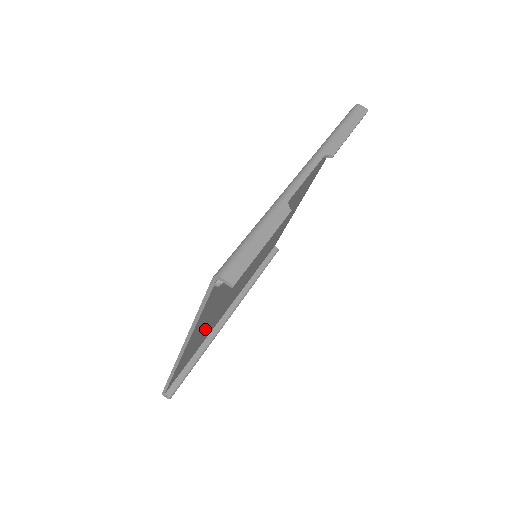
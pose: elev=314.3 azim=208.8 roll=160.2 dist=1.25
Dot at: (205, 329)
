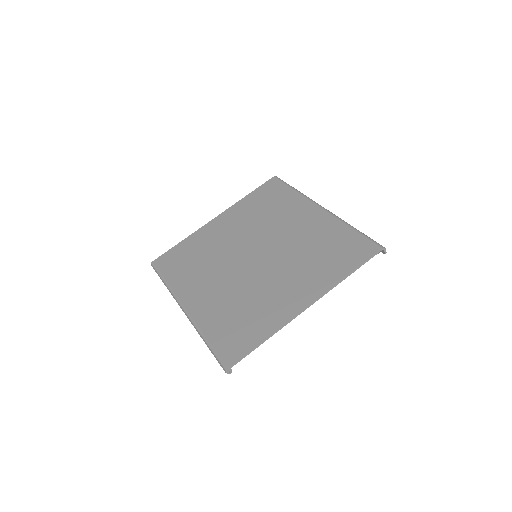
Dot at: (264, 304)
